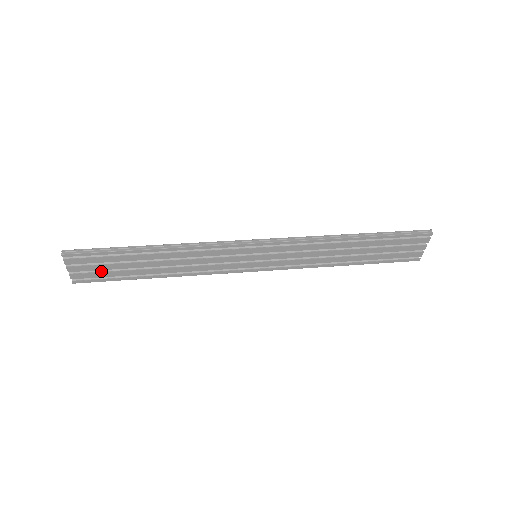
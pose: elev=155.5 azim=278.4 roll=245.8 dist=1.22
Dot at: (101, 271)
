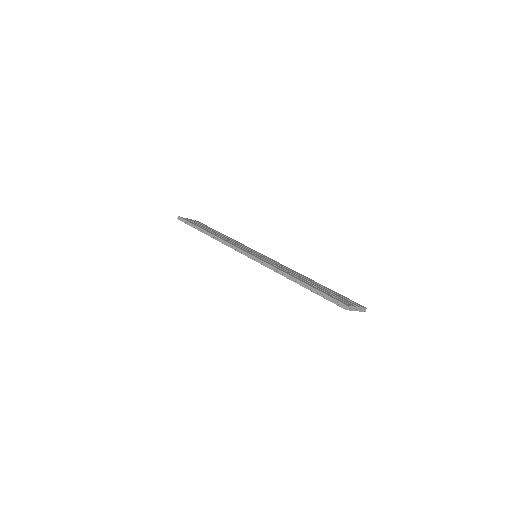
Dot at: occluded
